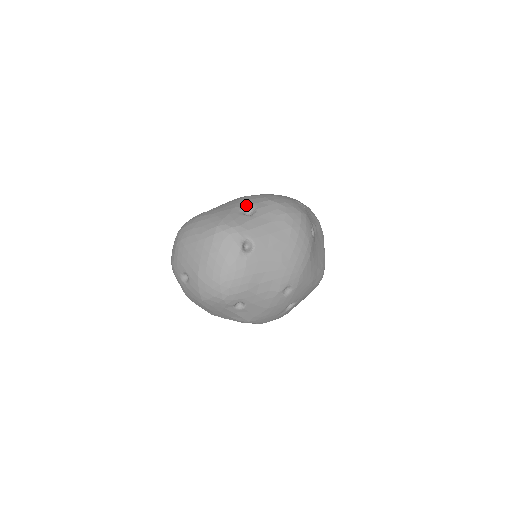
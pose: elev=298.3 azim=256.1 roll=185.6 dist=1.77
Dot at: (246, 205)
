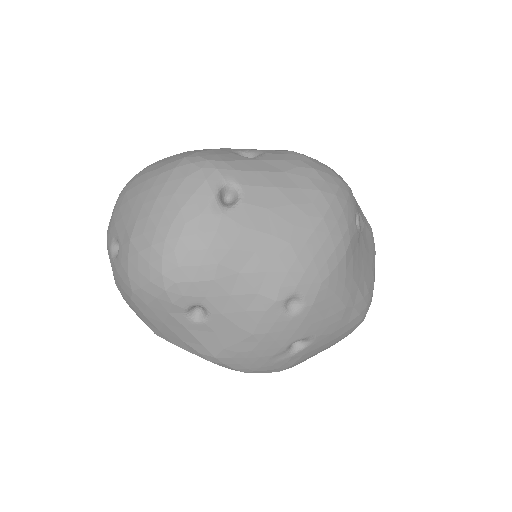
Dot at: (248, 149)
